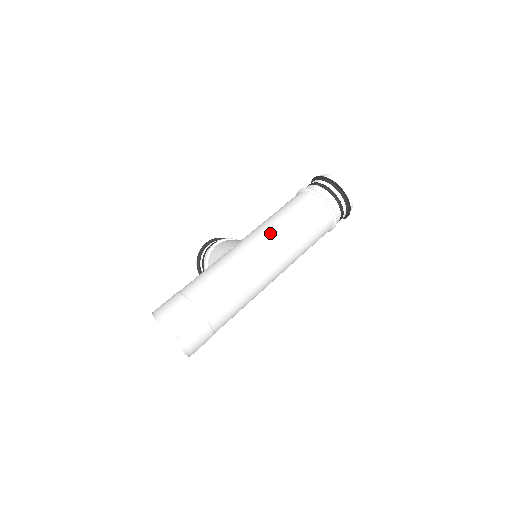
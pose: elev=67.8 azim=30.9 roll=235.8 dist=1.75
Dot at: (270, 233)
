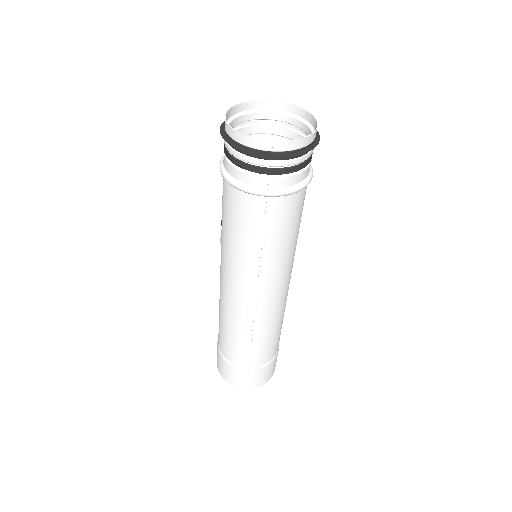
Dot at: (229, 269)
